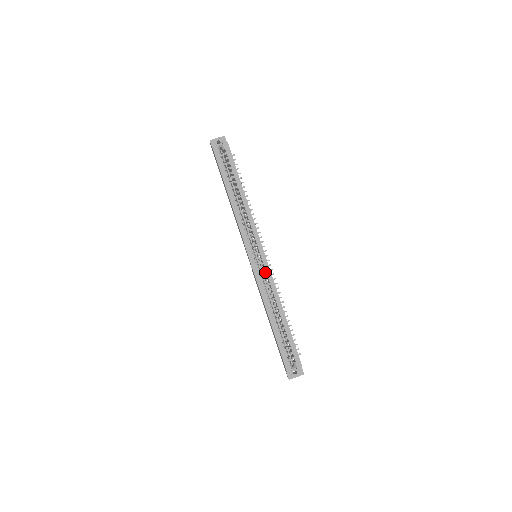
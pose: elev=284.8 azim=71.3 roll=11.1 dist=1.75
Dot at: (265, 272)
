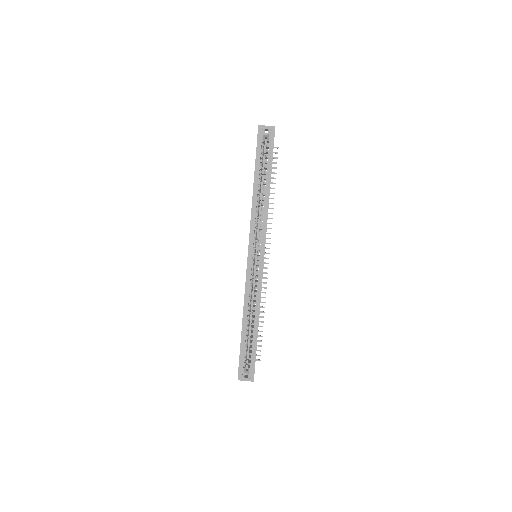
Dot at: occluded
